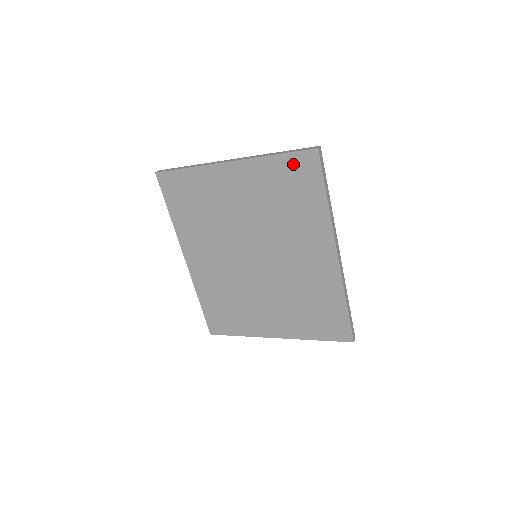
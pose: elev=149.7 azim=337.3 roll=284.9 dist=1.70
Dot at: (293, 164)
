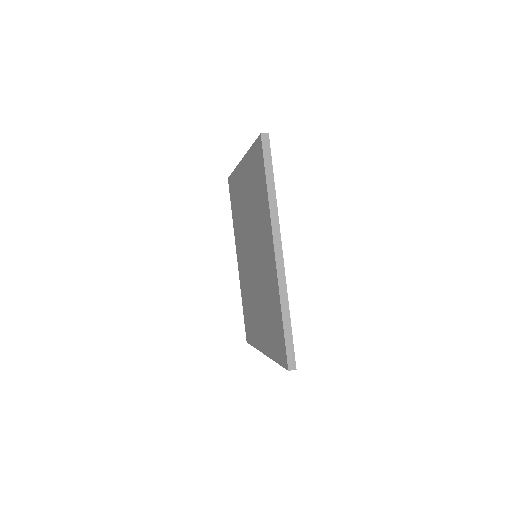
Dot at: (256, 154)
